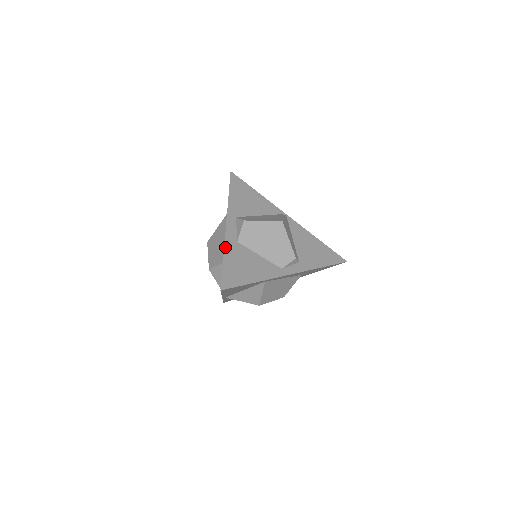
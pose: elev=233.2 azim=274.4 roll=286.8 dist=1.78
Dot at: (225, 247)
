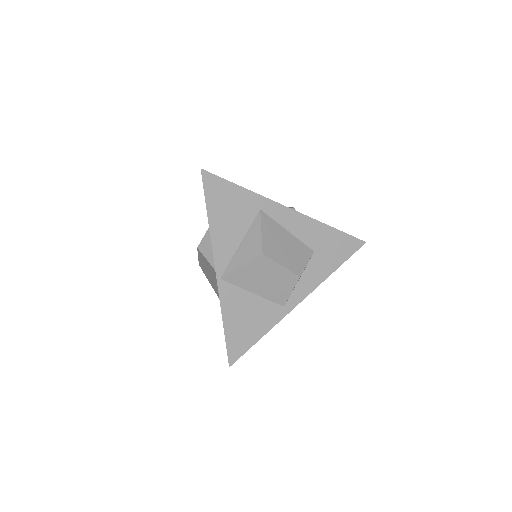
Dot at: occluded
